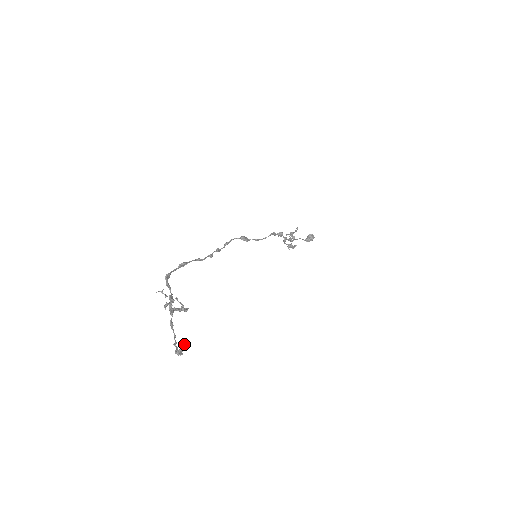
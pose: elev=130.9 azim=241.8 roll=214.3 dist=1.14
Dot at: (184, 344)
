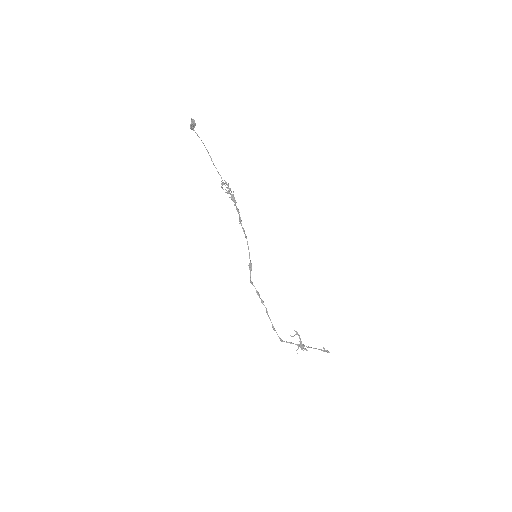
Dot at: (327, 351)
